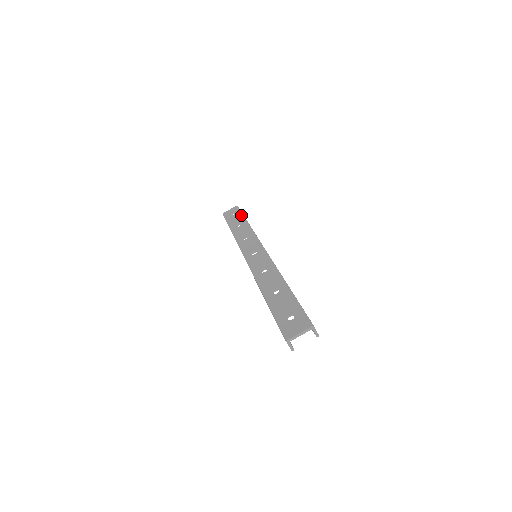
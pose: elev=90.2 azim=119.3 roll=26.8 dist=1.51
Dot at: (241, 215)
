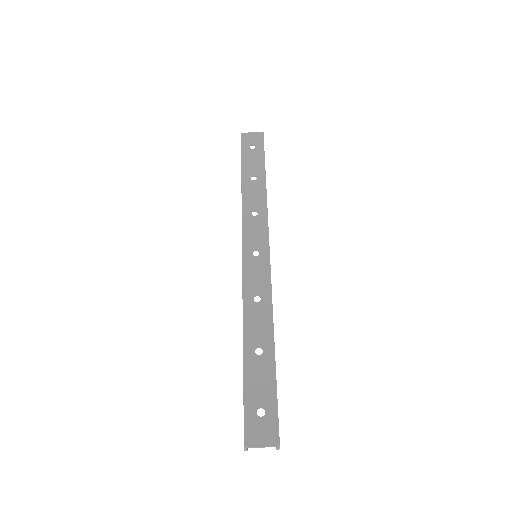
Dot at: (262, 159)
